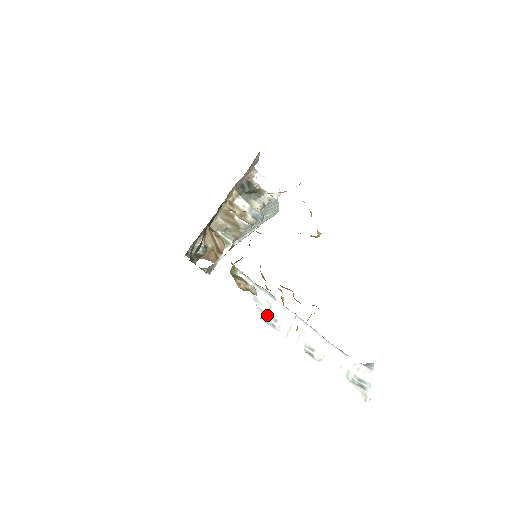
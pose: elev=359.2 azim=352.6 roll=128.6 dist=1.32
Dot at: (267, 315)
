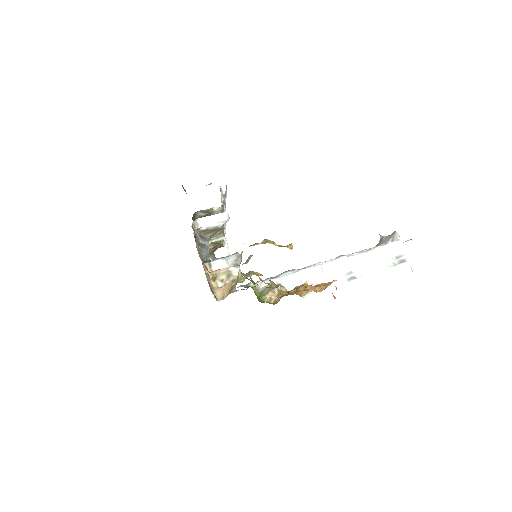
Dot at: occluded
